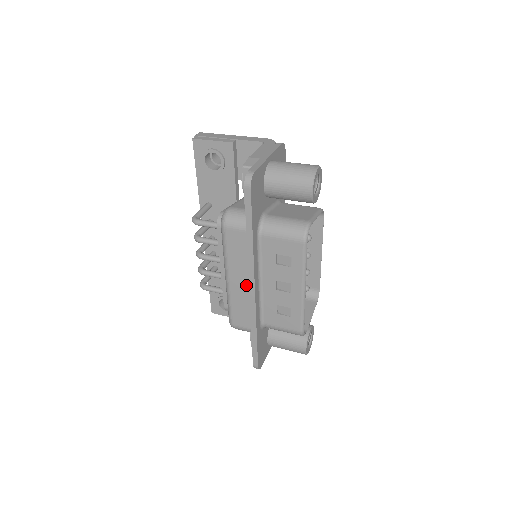
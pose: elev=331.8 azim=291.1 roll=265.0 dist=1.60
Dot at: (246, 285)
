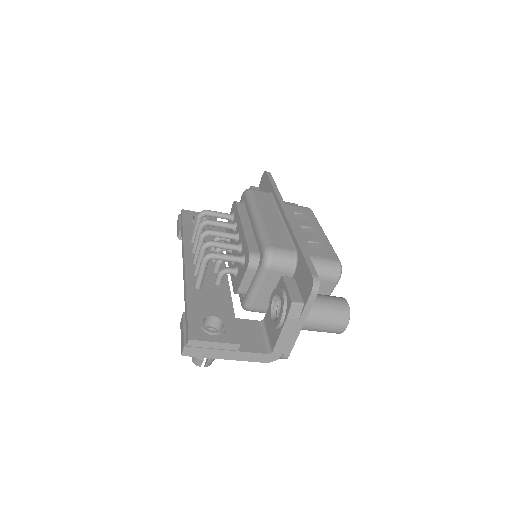
Dot at: (278, 219)
